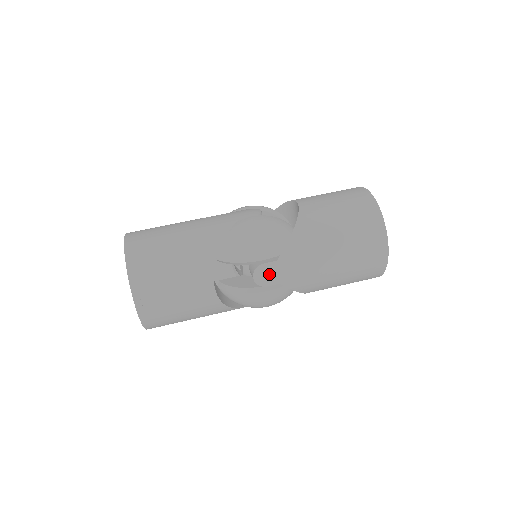
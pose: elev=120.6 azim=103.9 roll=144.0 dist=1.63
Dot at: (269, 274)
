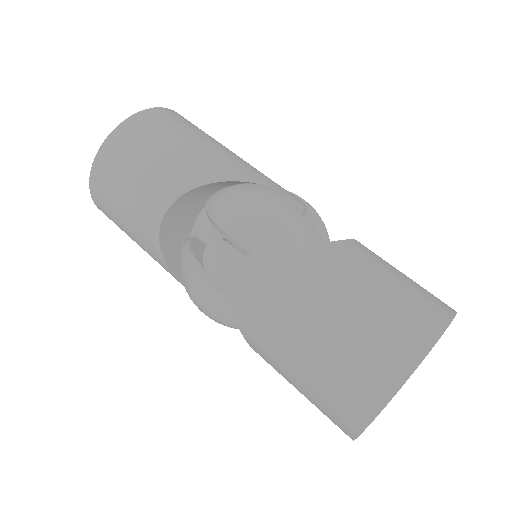
Dot at: (223, 262)
